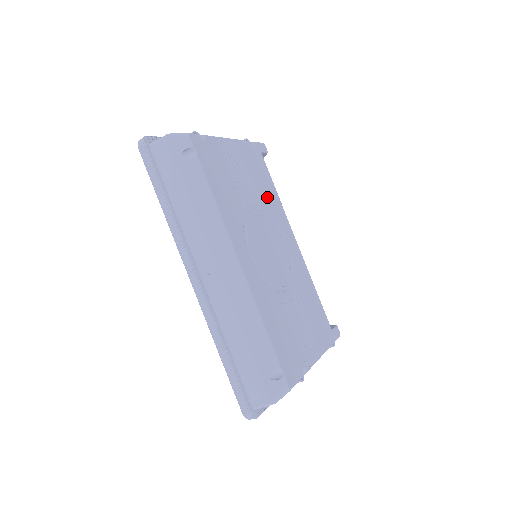
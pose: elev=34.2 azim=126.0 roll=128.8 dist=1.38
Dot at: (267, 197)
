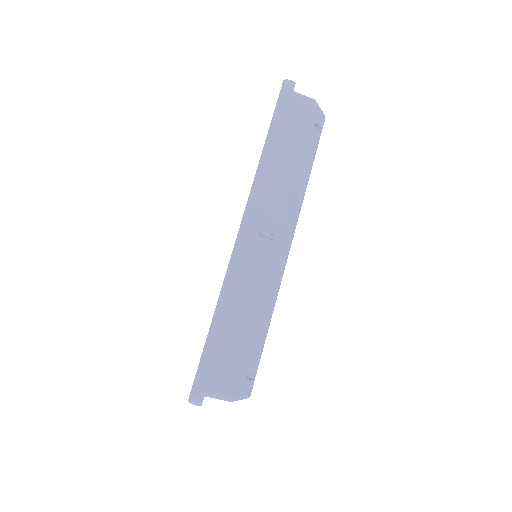
Dot at: occluded
